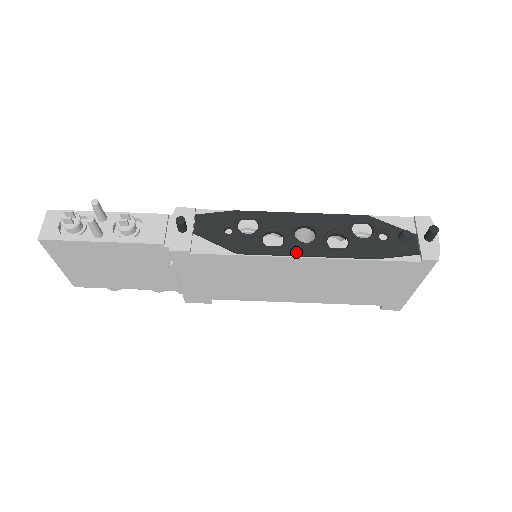
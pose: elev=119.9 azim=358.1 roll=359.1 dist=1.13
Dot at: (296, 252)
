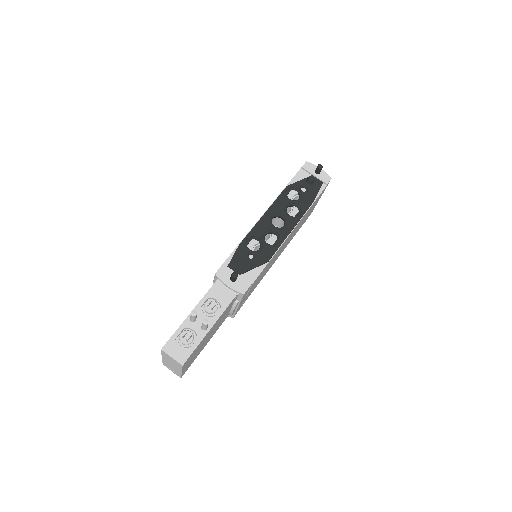
Dot at: (286, 234)
